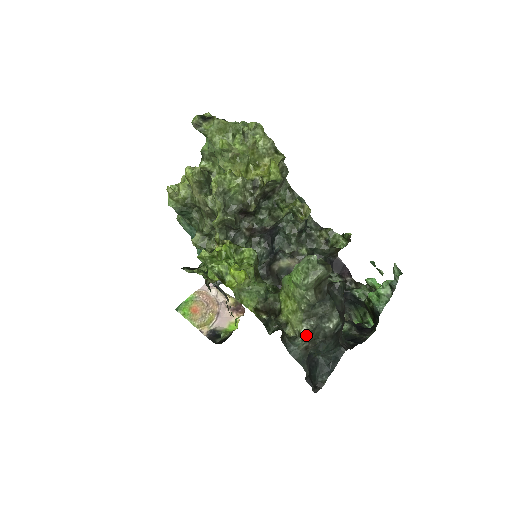
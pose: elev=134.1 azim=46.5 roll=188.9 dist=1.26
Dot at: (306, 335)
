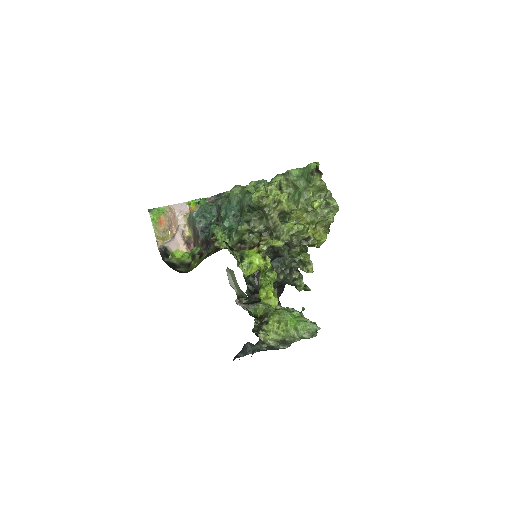
Dot at: occluded
